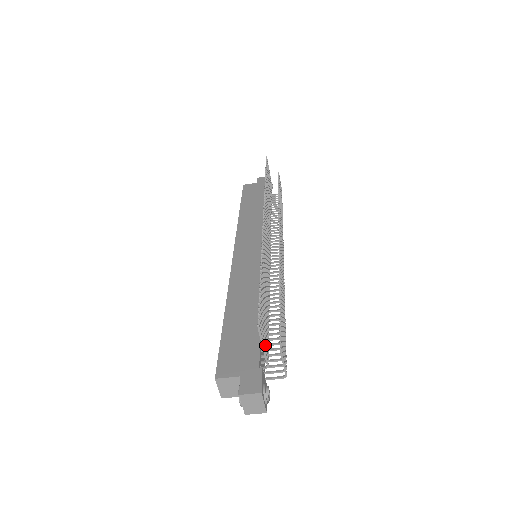
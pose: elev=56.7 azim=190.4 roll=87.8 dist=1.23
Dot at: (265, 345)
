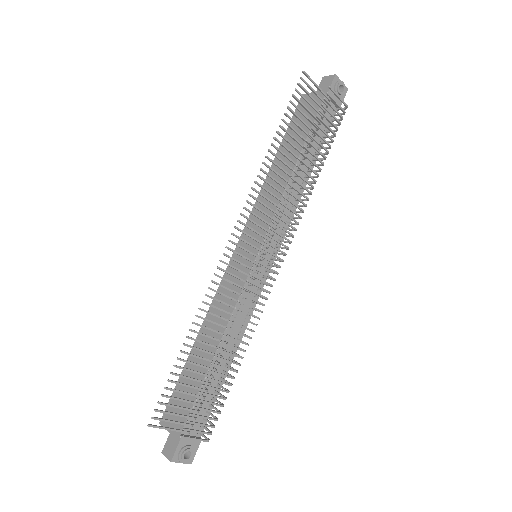
Dot at: (177, 423)
